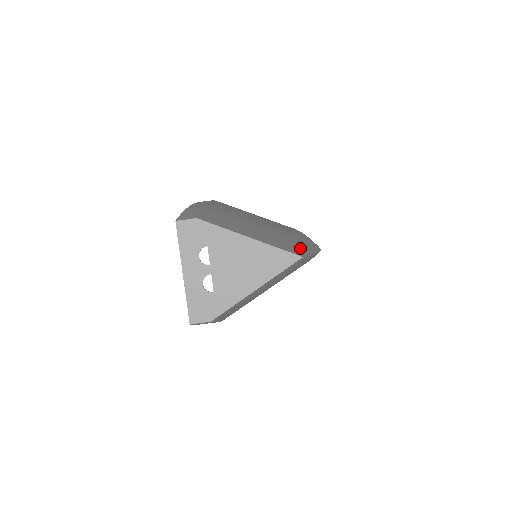
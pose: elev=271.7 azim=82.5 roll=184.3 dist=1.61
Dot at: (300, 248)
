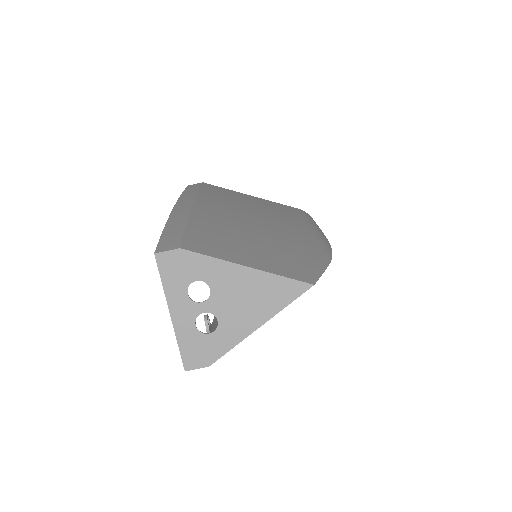
Dot at: (309, 264)
